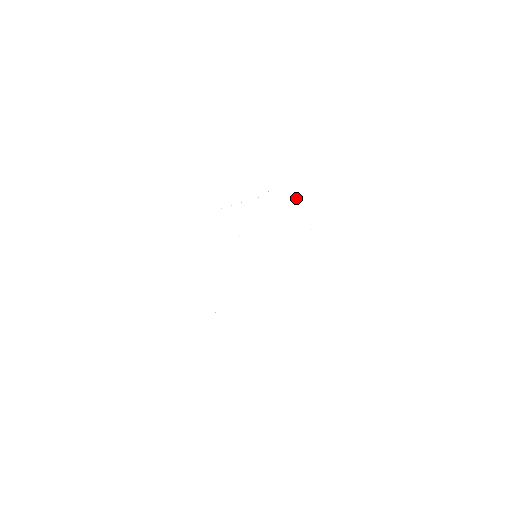
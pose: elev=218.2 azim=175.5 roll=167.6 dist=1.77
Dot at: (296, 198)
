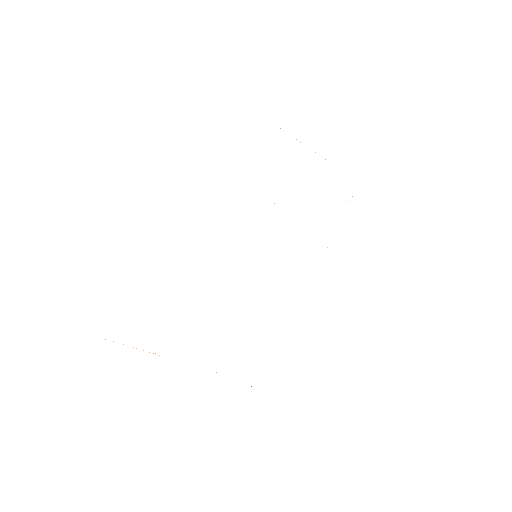
Dot at: (349, 201)
